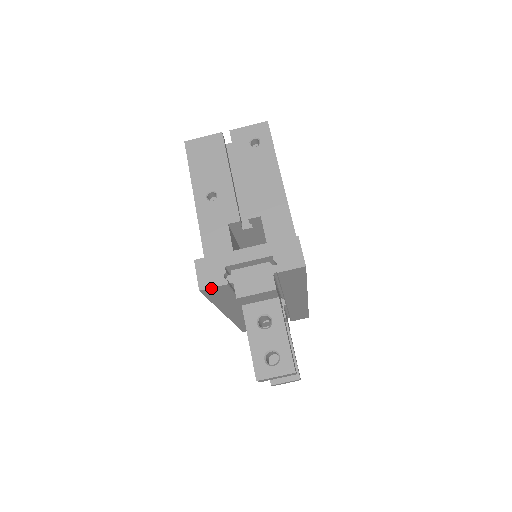
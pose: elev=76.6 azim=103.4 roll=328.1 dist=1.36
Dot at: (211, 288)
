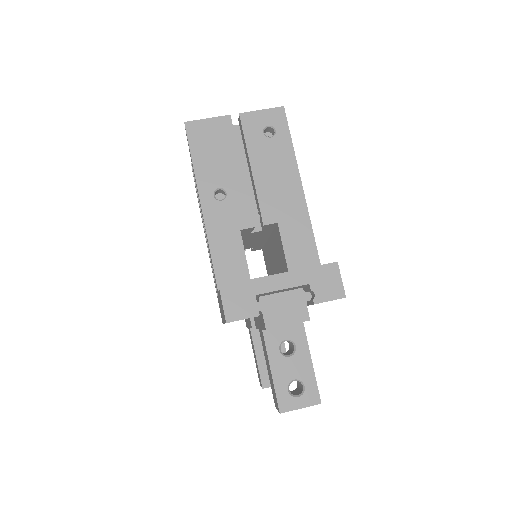
Dot at: occluded
